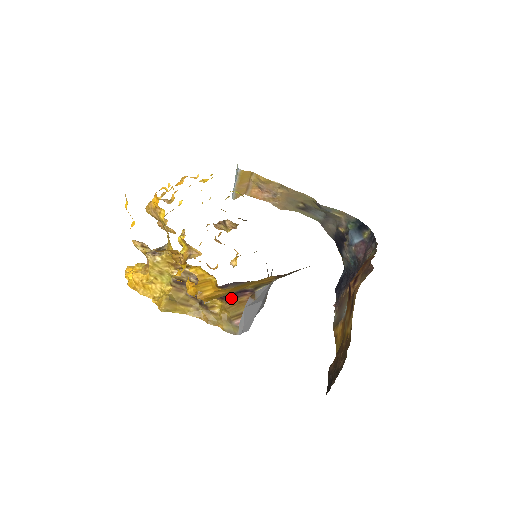
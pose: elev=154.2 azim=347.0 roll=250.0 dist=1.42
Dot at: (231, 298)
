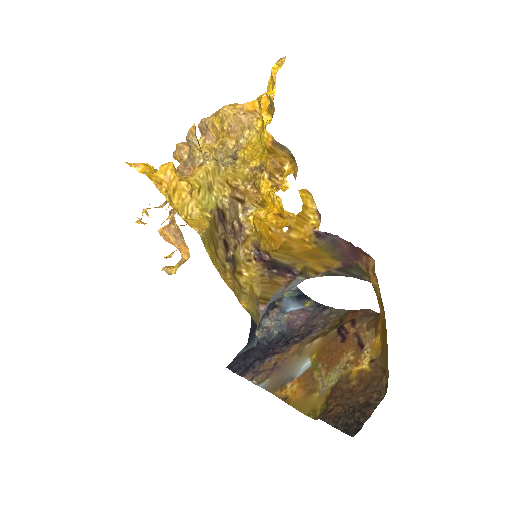
Dot at: (271, 271)
